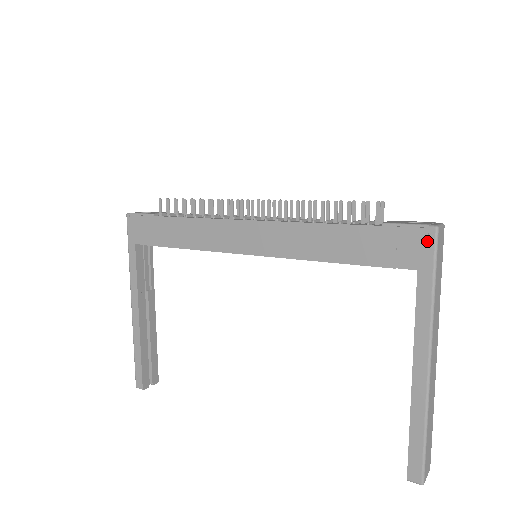
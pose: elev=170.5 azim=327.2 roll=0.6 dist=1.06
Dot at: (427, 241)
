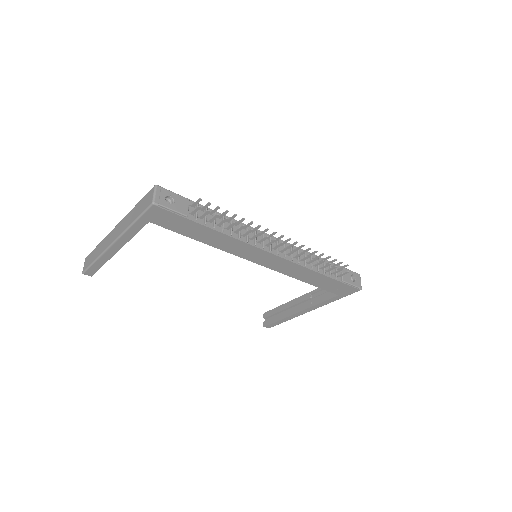
Dot at: (353, 291)
